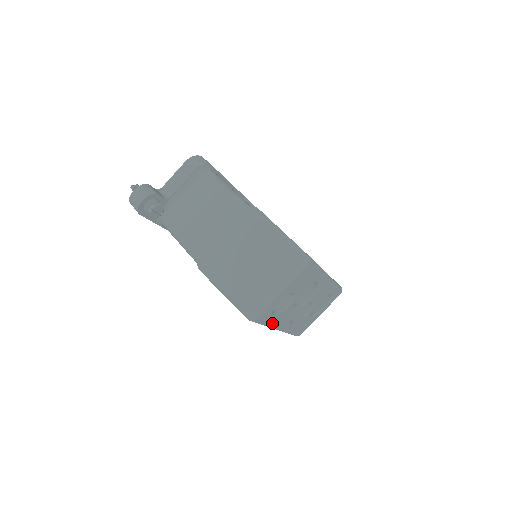
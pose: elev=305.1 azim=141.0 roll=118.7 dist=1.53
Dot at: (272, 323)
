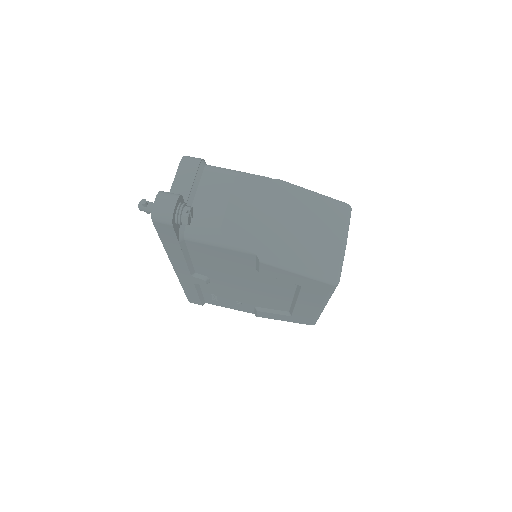
Dot at: occluded
